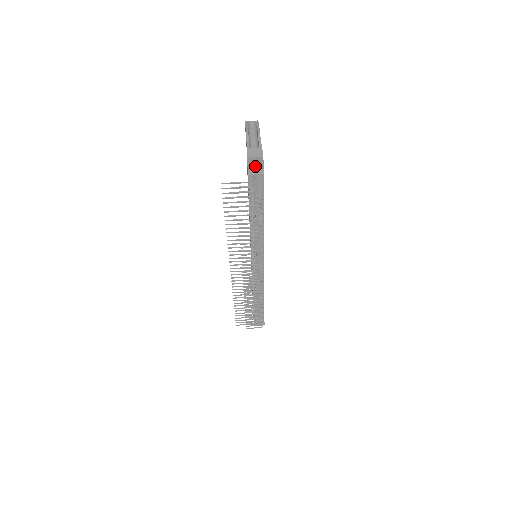
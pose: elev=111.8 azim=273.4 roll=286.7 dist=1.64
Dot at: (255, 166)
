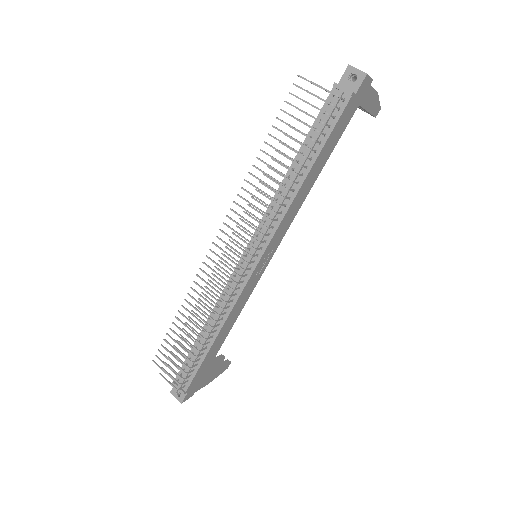
Dot at: (349, 84)
